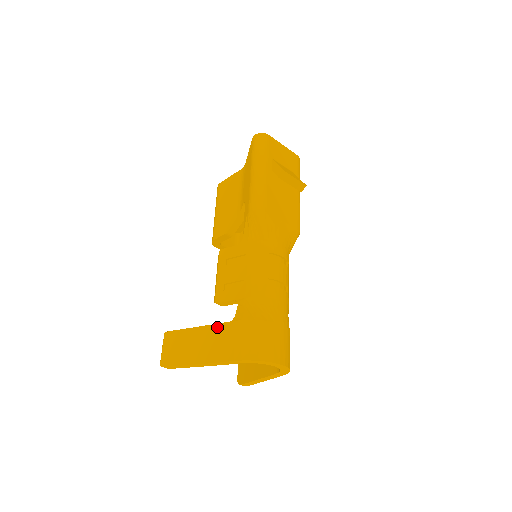
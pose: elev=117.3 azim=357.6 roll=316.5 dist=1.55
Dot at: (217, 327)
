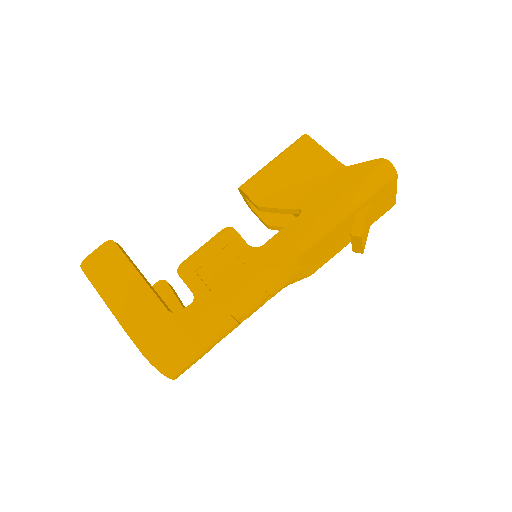
Dot at: (156, 302)
